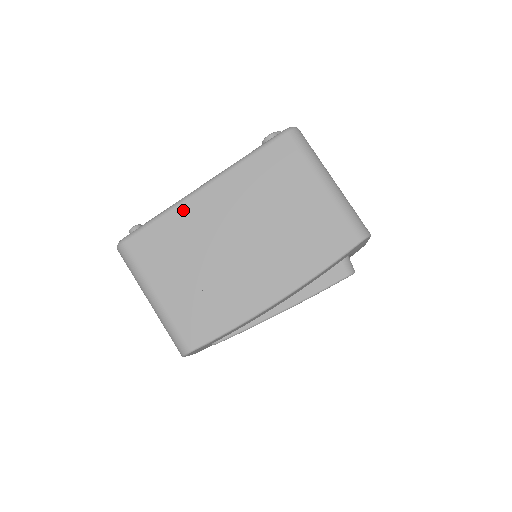
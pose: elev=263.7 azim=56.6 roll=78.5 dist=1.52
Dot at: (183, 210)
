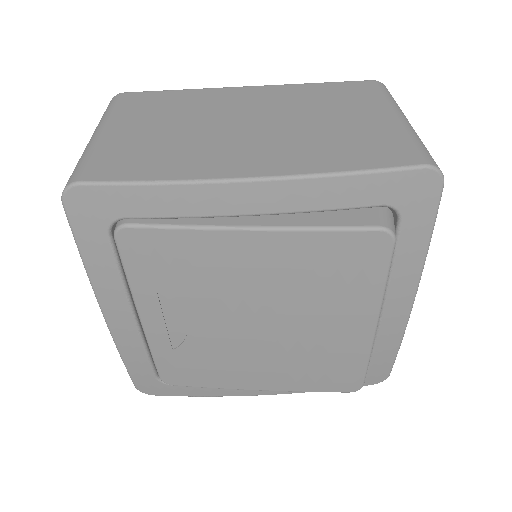
Dot at: (209, 91)
